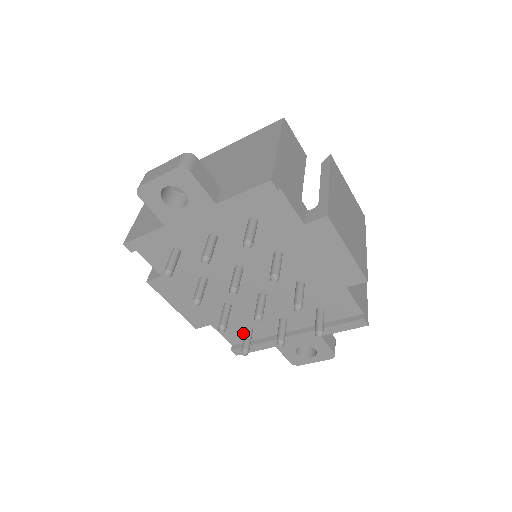
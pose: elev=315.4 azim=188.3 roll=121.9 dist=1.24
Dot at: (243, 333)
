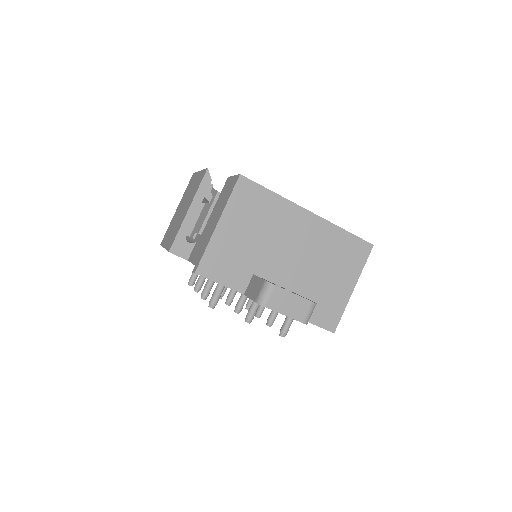
Dot at: occluded
